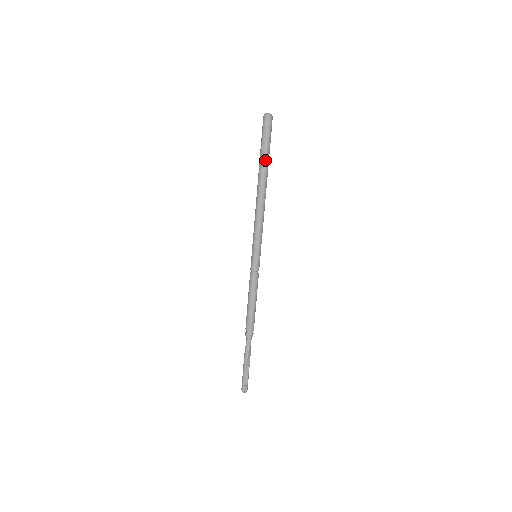
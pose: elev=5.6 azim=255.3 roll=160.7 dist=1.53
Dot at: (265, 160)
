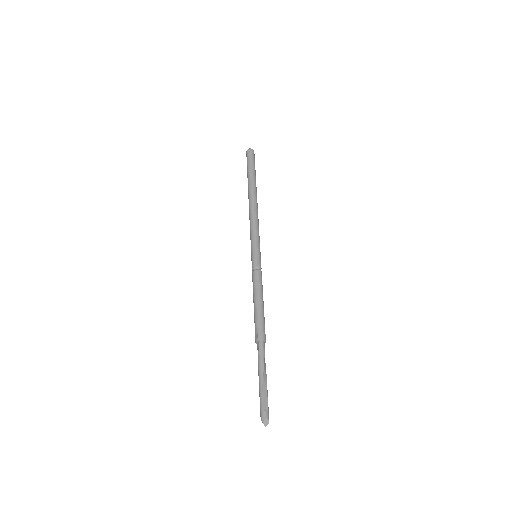
Dot at: (253, 177)
